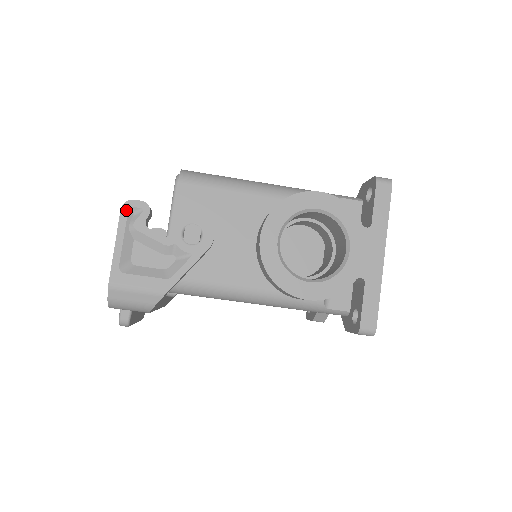
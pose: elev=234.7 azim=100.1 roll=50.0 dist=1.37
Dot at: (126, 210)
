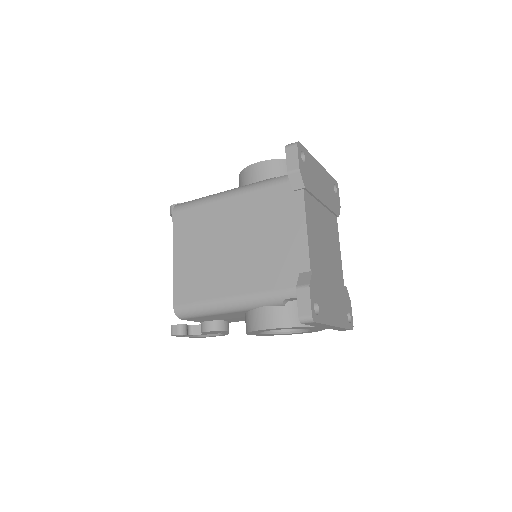
Dot at: occluded
